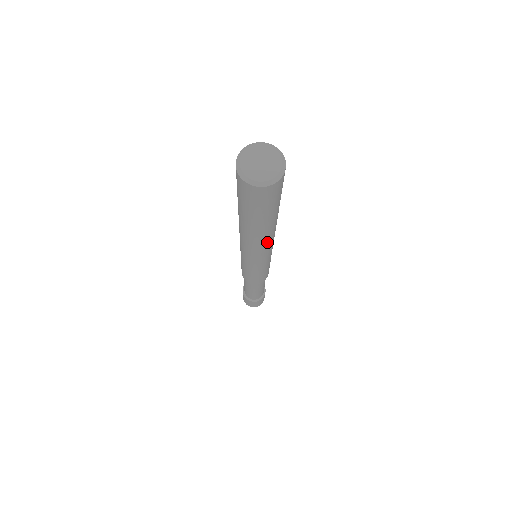
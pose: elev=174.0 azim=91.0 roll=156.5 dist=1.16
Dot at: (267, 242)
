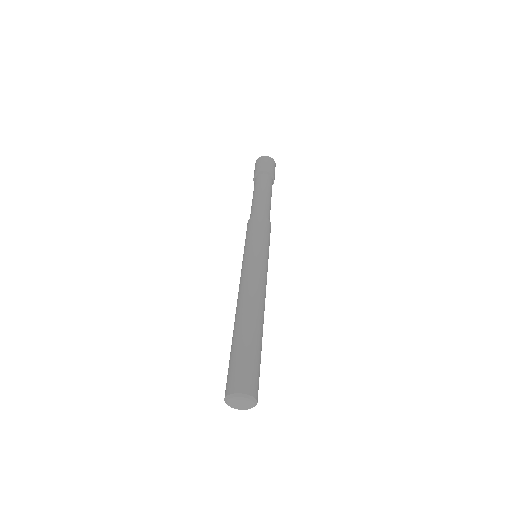
Dot at: occluded
